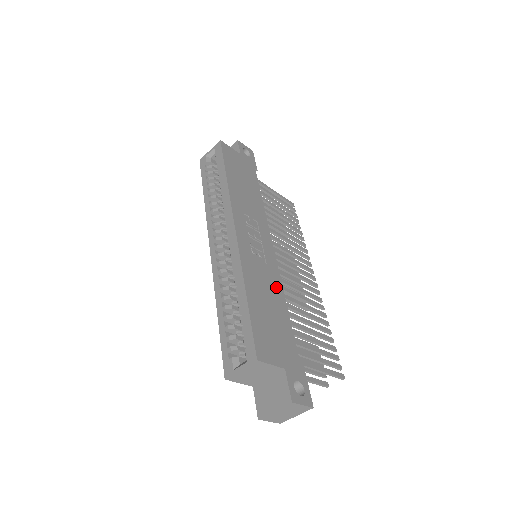
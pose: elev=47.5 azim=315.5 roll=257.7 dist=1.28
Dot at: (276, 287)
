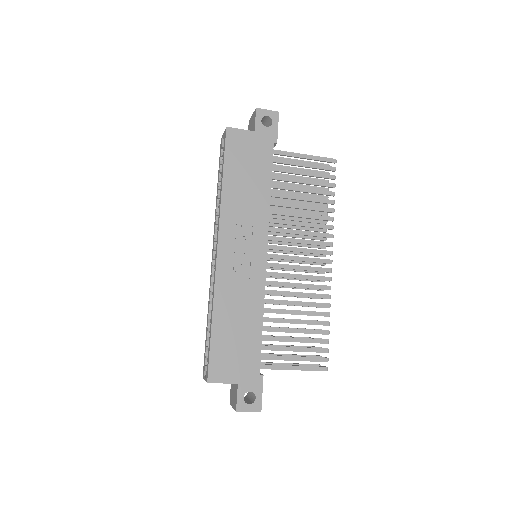
Dot at: (255, 302)
